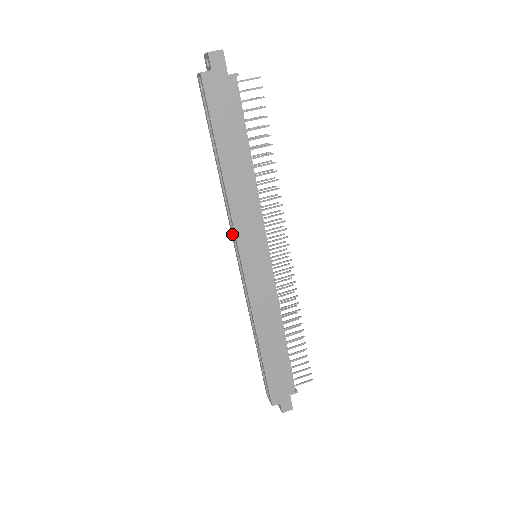
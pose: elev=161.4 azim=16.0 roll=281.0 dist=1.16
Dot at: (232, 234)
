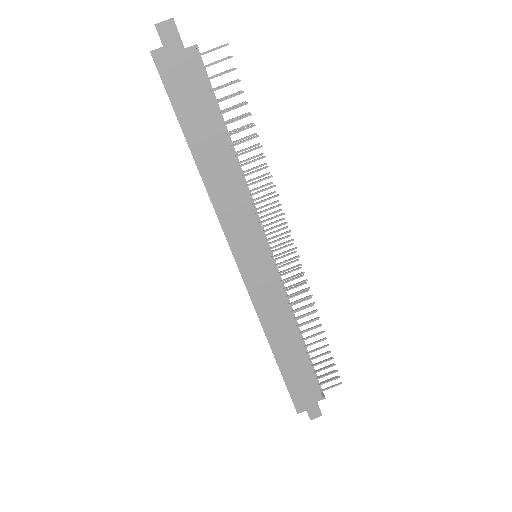
Dot at: occluded
